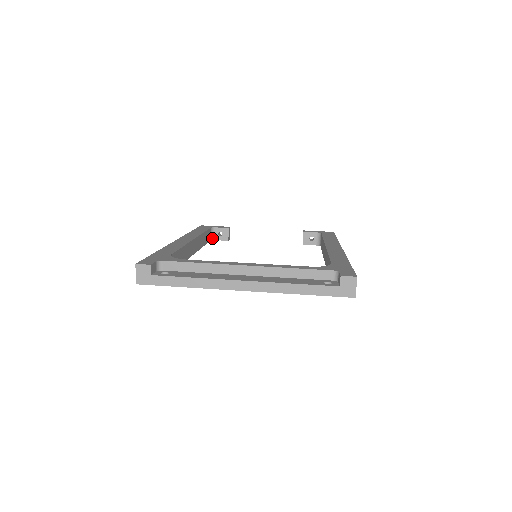
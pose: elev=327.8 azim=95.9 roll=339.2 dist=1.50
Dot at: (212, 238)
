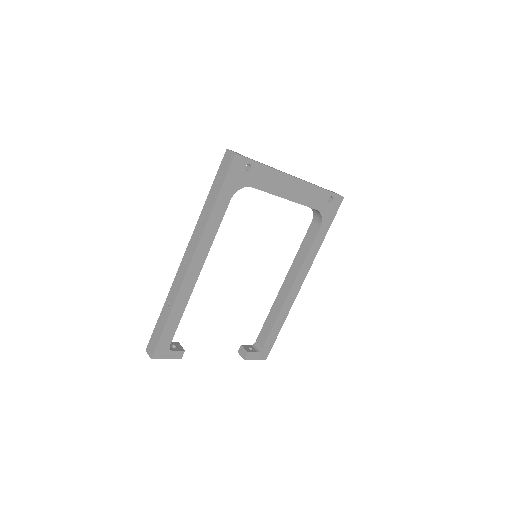
Dot at: (168, 348)
